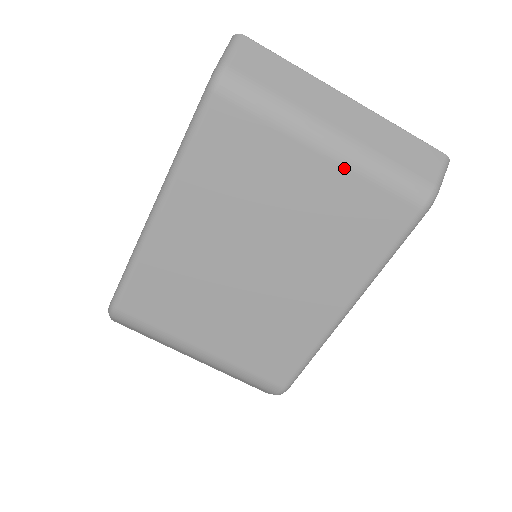
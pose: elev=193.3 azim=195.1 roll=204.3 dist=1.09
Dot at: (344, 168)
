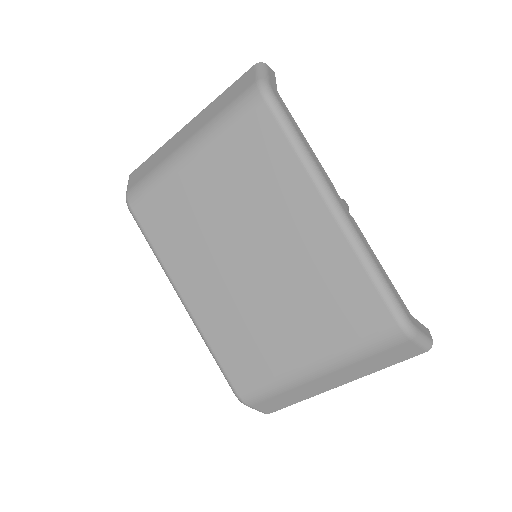
Dot at: (207, 148)
